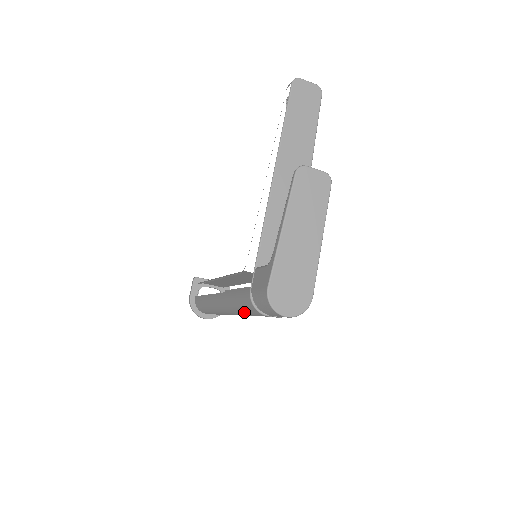
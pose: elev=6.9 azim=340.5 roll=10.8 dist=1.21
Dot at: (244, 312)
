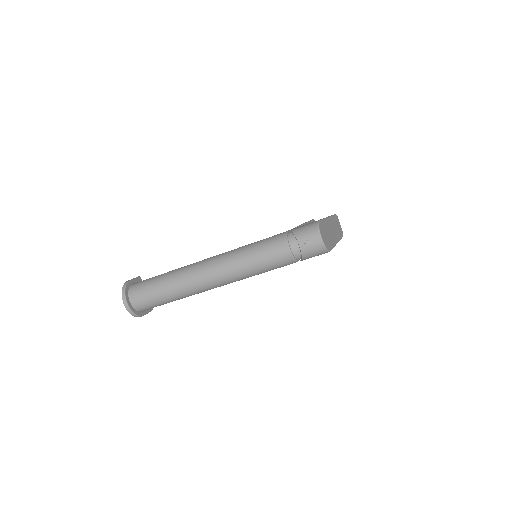
Dot at: (256, 253)
